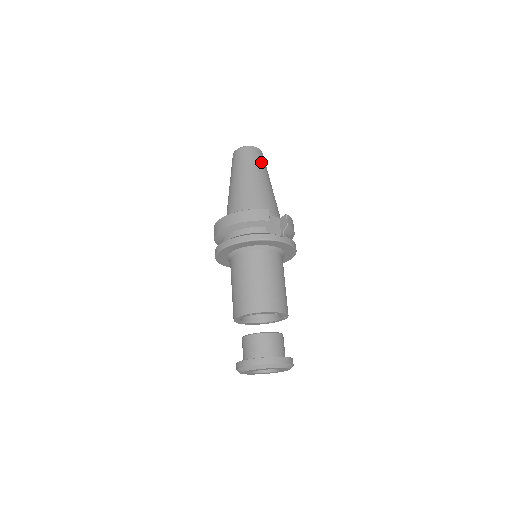
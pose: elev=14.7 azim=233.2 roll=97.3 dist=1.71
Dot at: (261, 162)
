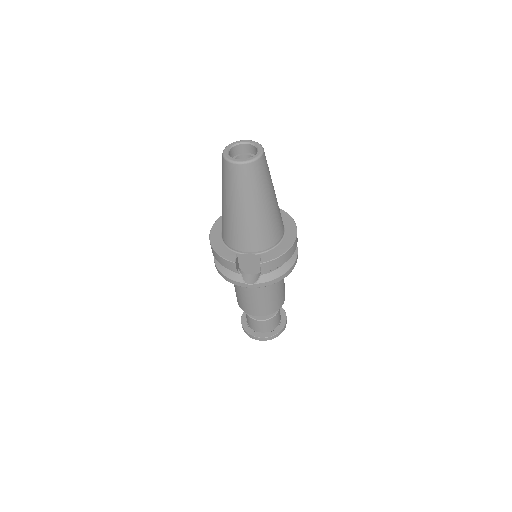
Dot at: (245, 186)
